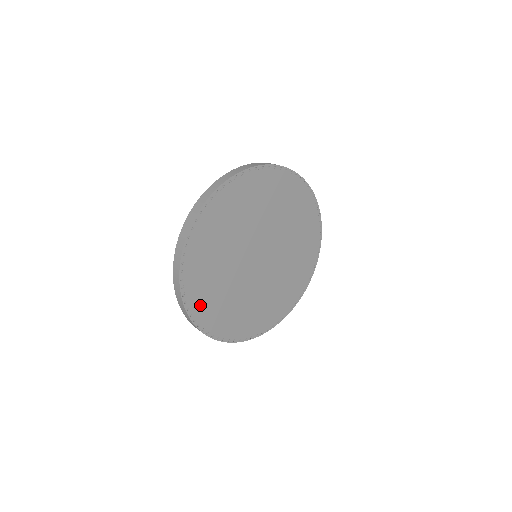
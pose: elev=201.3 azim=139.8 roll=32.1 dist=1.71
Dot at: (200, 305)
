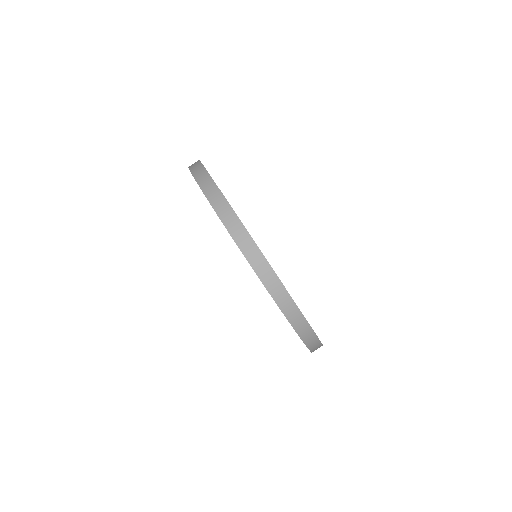
Dot at: occluded
